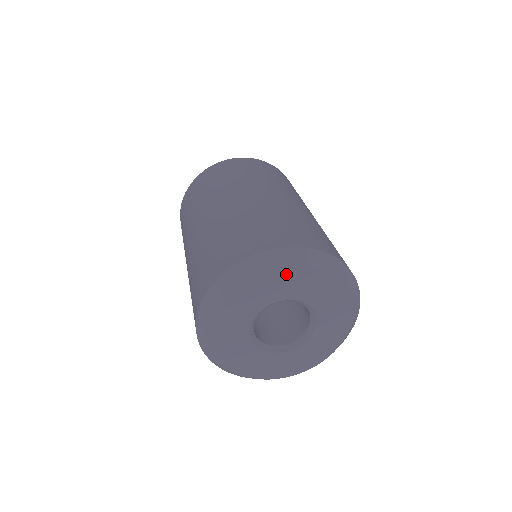
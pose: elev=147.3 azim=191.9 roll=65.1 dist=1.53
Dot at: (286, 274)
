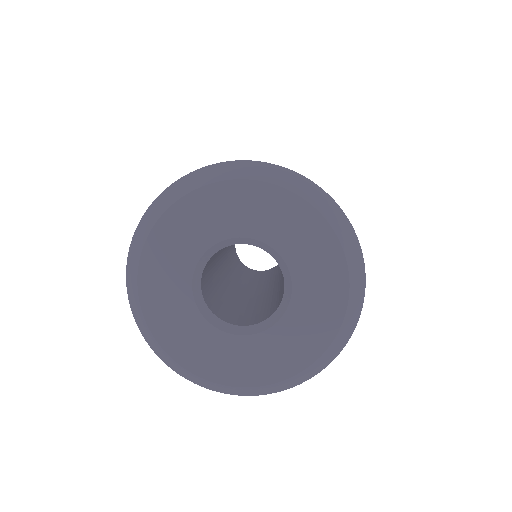
Dot at: (316, 227)
